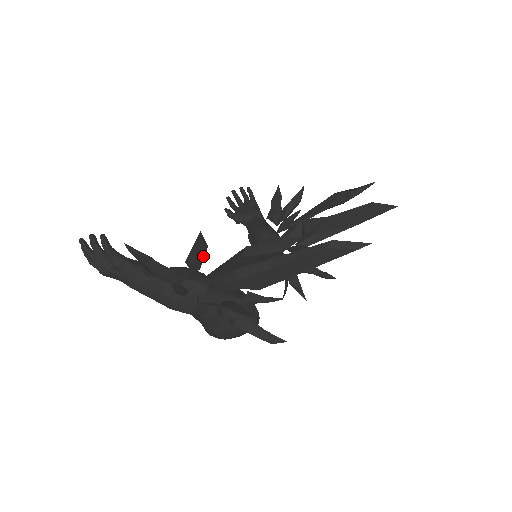
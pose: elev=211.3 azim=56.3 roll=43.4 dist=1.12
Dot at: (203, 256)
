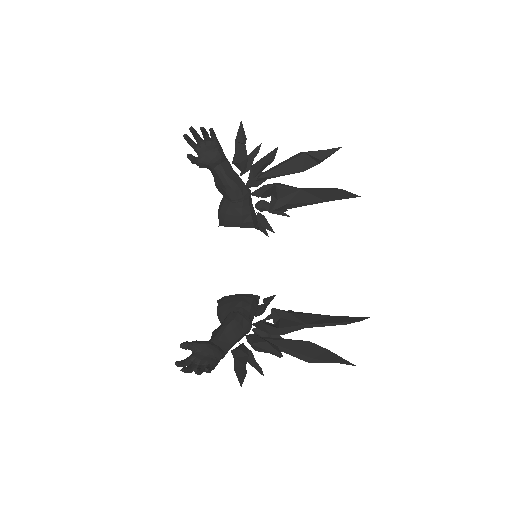
Dot at: occluded
